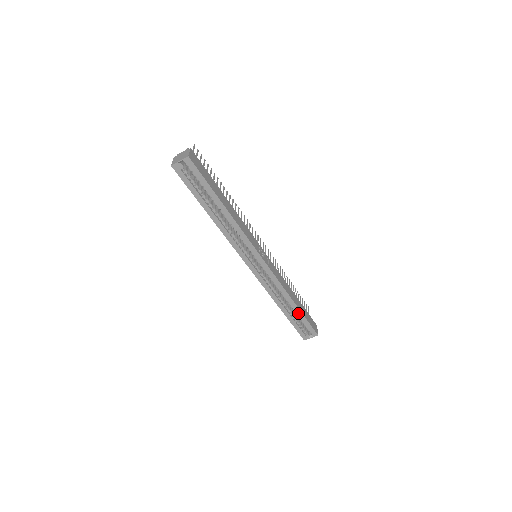
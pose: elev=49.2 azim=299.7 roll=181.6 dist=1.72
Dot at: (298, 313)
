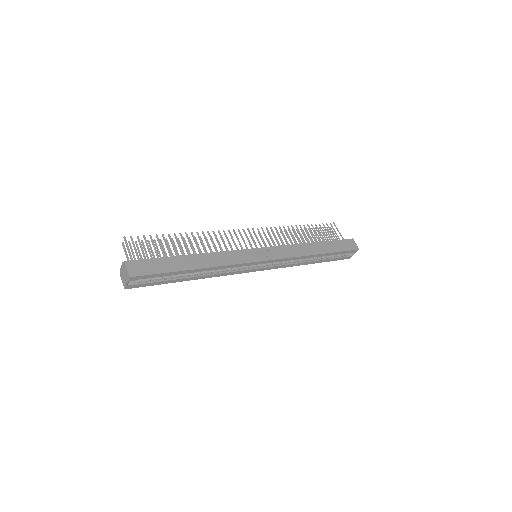
Dot at: (328, 255)
